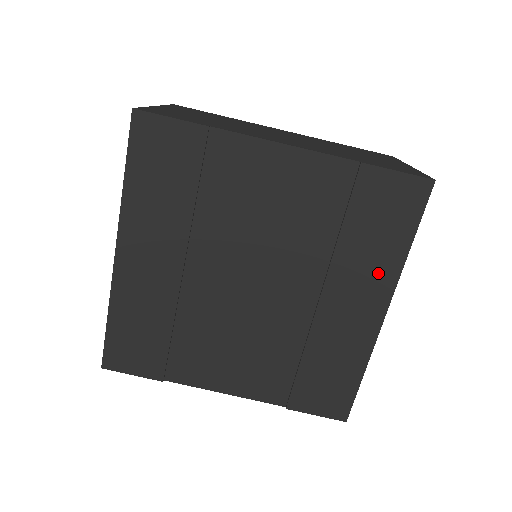
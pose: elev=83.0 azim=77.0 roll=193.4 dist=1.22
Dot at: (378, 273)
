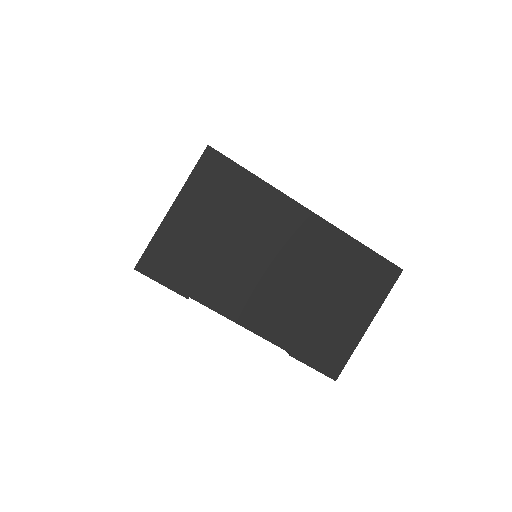
Dot at: occluded
